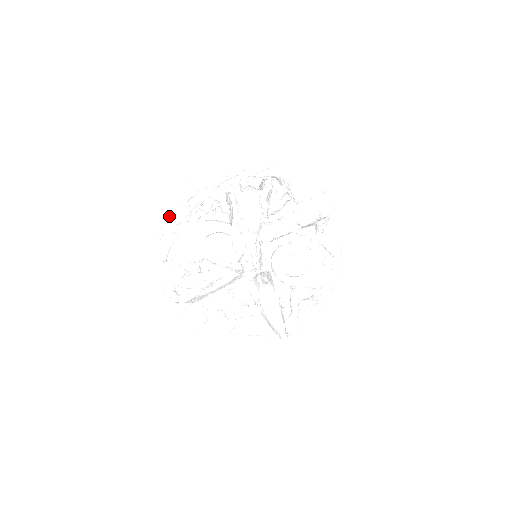
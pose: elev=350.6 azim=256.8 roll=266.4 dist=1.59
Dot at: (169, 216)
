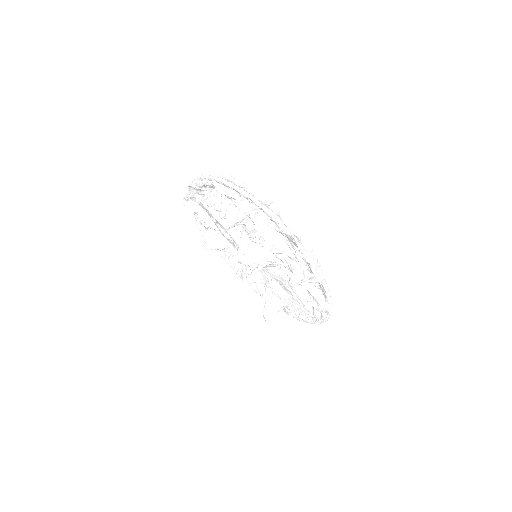
Dot at: (190, 189)
